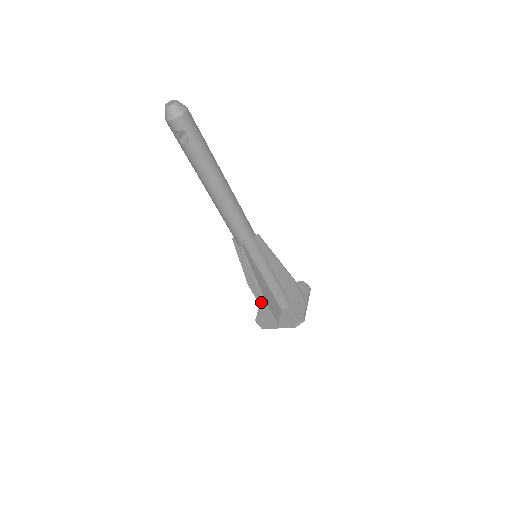
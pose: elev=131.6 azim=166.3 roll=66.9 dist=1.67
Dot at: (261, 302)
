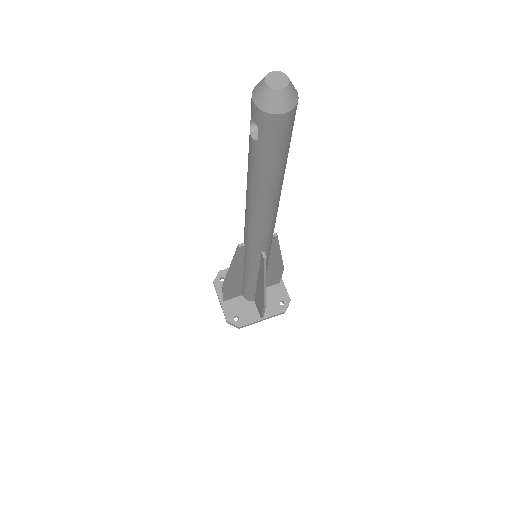
Dot at: occluded
